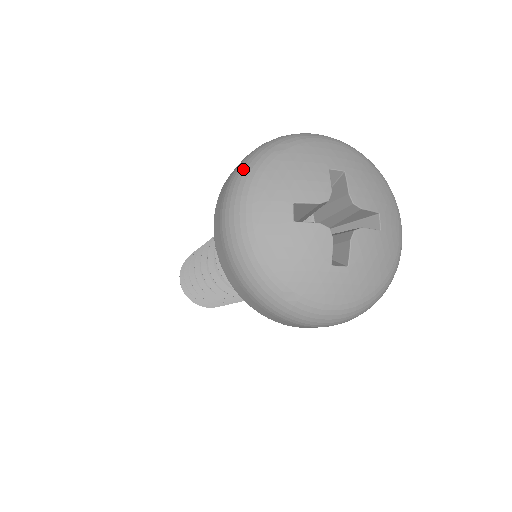
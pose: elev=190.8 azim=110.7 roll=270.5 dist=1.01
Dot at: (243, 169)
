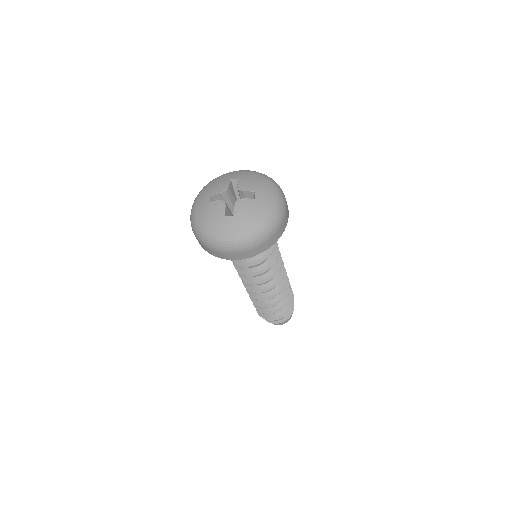
Dot at: occluded
